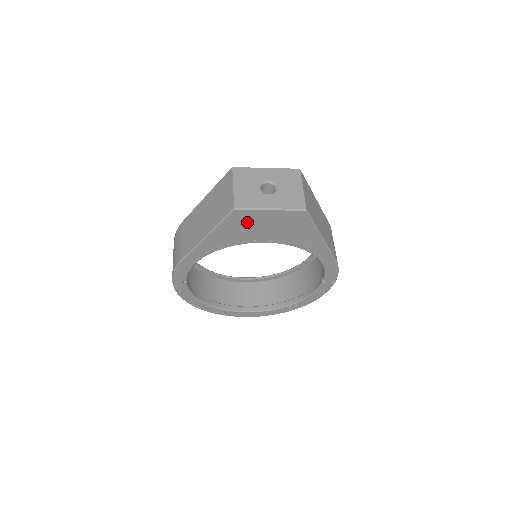
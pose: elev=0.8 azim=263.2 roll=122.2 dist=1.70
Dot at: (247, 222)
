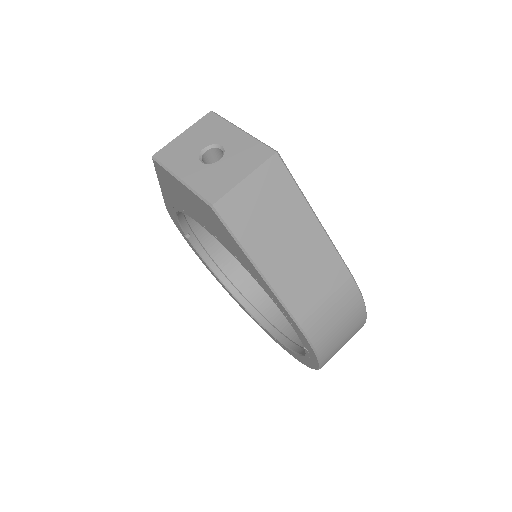
Dot at: (174, 186)
